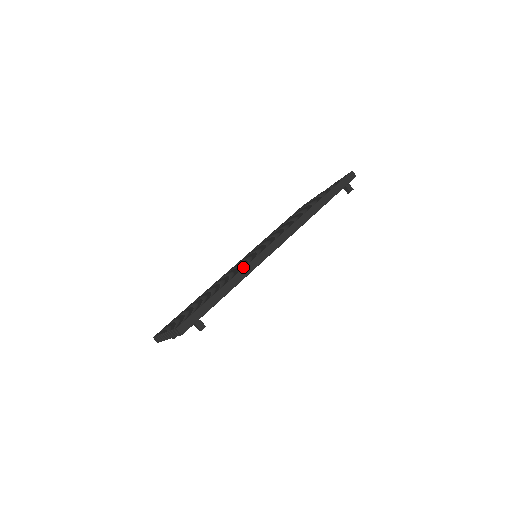
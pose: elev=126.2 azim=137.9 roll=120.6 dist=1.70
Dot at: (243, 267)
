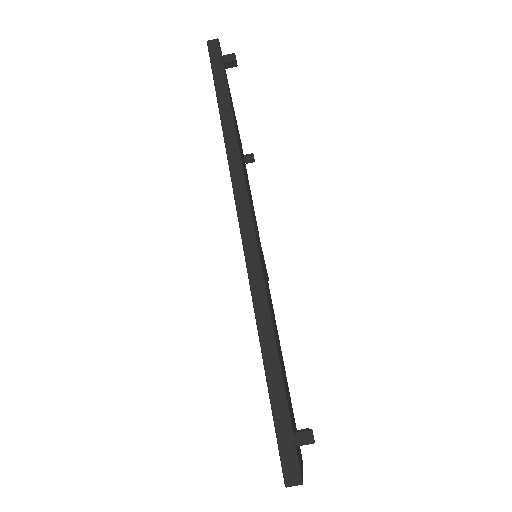
Dot at: occluded
